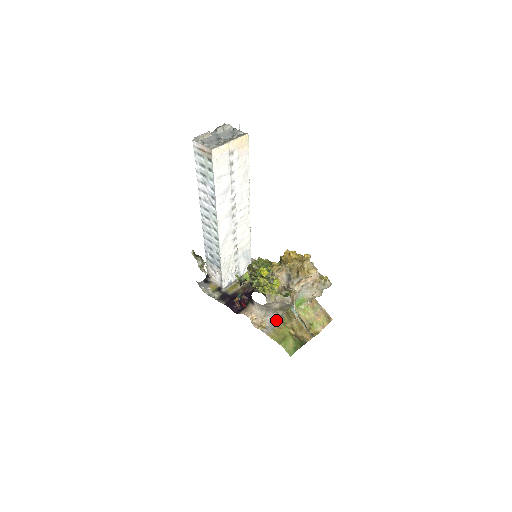
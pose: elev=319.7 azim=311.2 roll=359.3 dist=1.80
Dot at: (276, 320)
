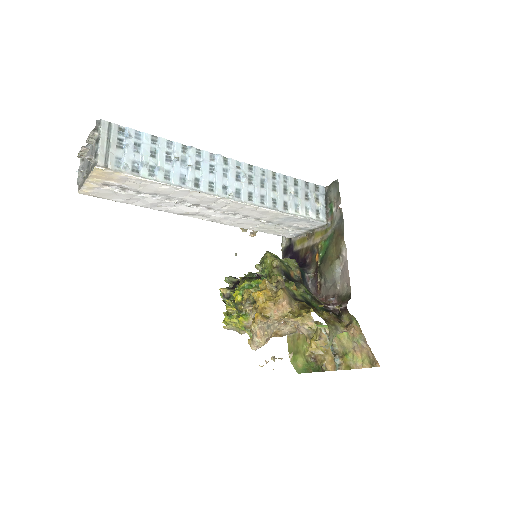
Dot at: occluded
